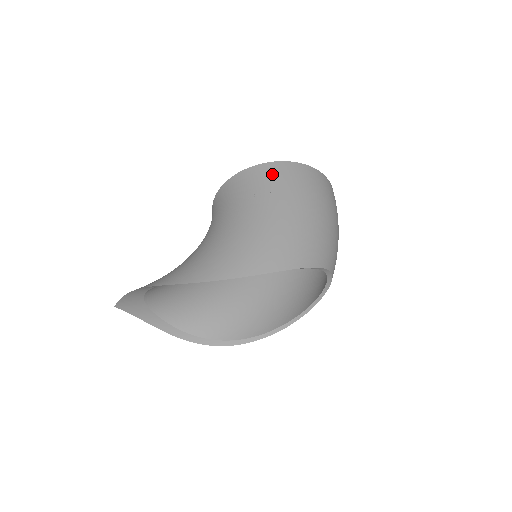
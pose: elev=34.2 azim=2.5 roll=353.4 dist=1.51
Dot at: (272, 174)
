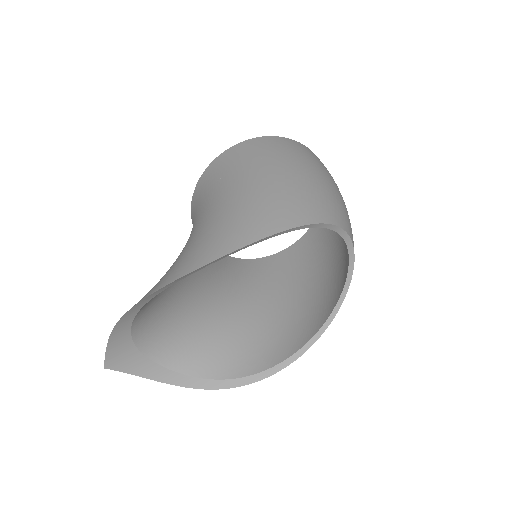
Dot at: (238, 154)
